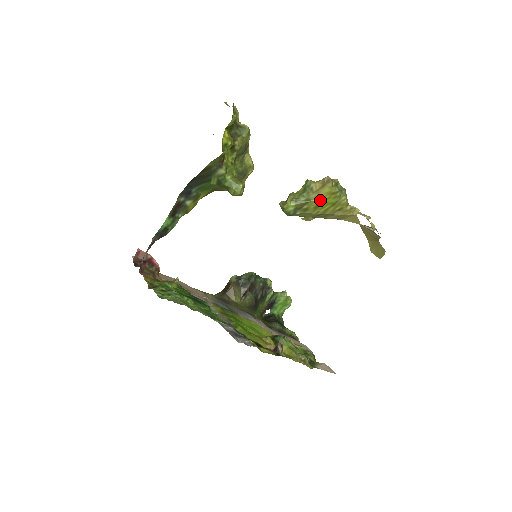
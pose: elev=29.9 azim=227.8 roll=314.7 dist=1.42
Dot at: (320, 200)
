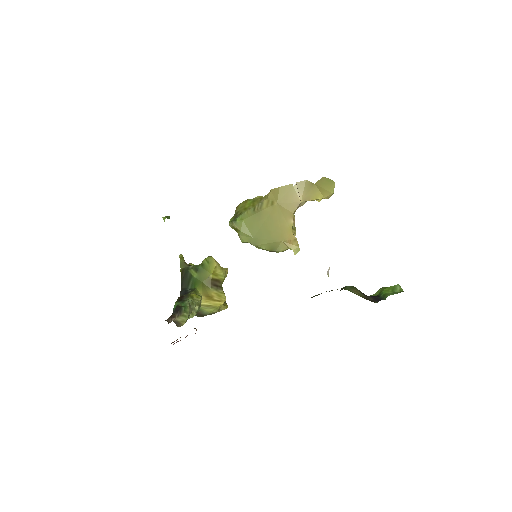
Dot at: (243, 207)
